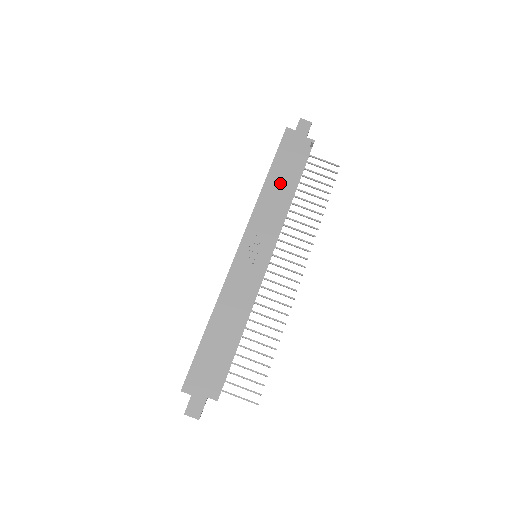
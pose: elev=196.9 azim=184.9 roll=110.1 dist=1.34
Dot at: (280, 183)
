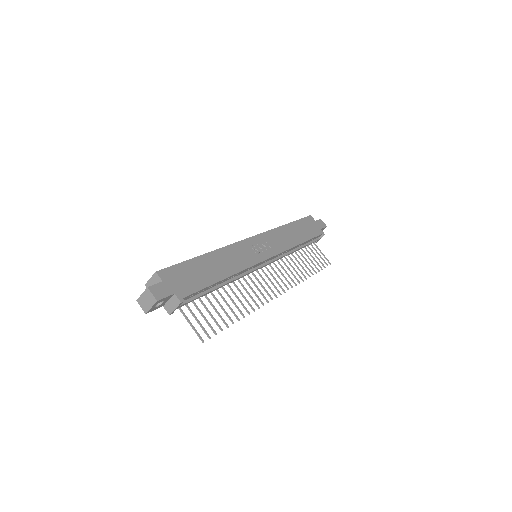
Dot at: (295, 233)
